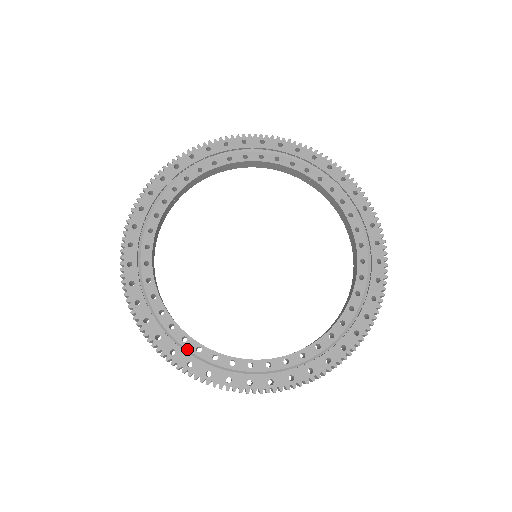
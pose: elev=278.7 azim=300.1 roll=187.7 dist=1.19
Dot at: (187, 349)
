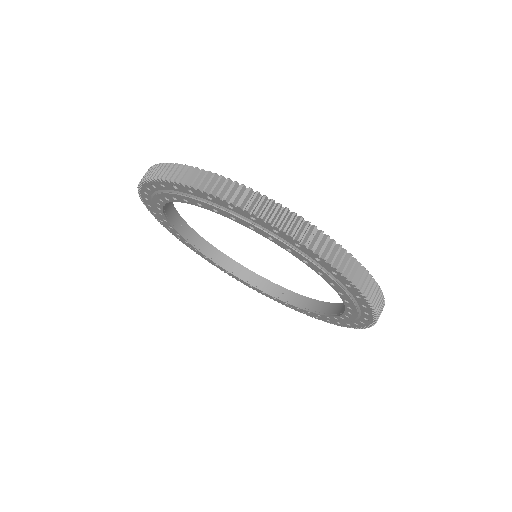
Dot at: occluded
